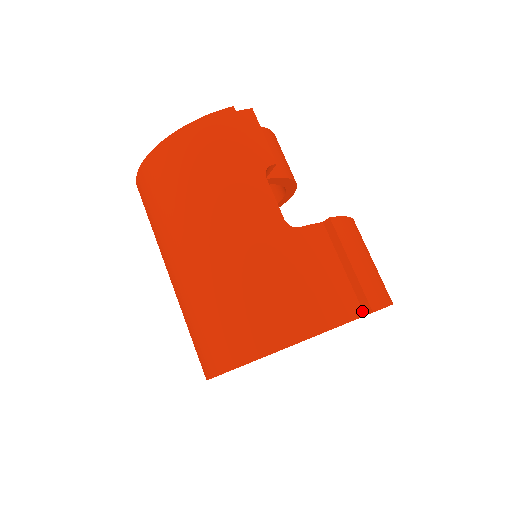
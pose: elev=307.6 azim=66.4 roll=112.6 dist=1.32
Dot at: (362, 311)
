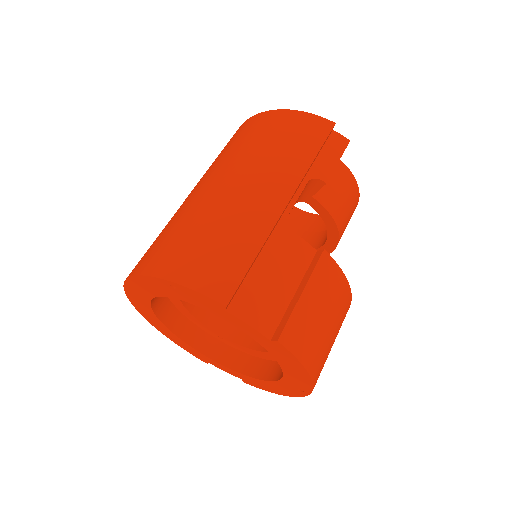
Dot at: (272, 335)
